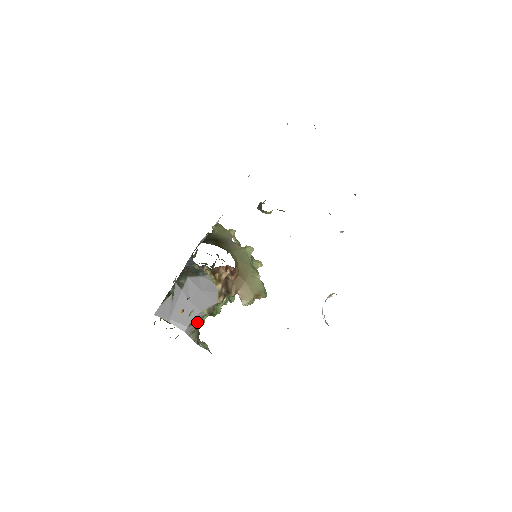
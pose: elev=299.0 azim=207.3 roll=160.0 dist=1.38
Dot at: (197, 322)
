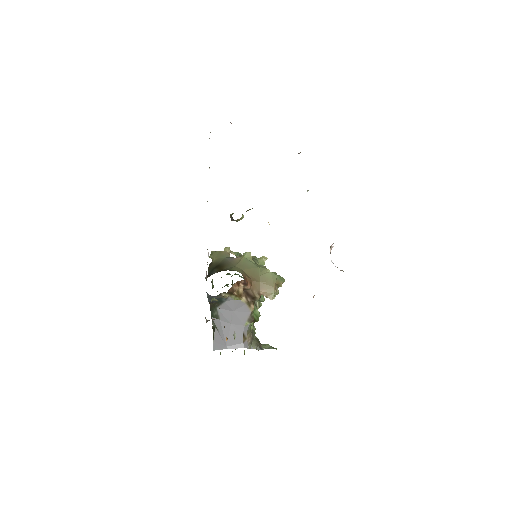
Dot at: (248, 334)
